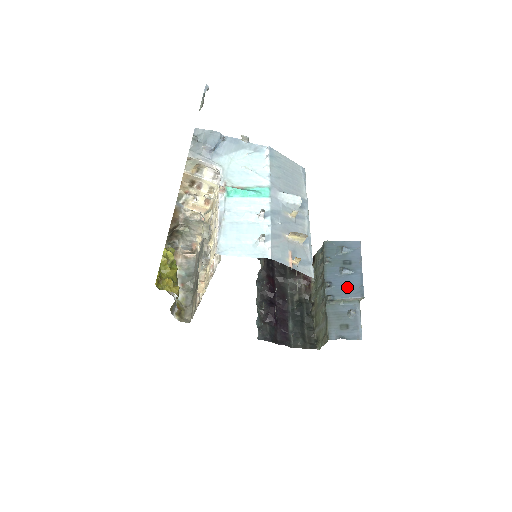
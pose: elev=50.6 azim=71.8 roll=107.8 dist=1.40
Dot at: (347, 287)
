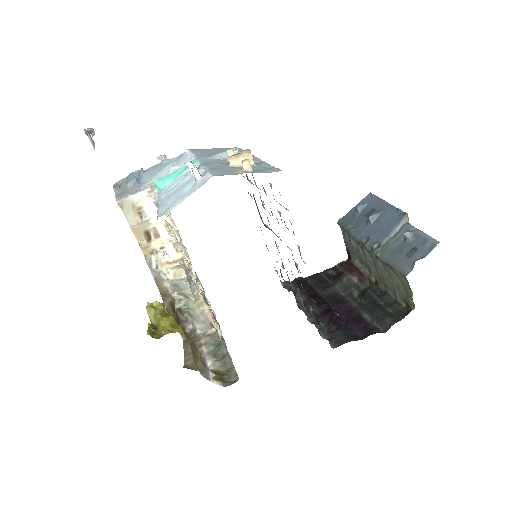
Dot at: (385, 225)
